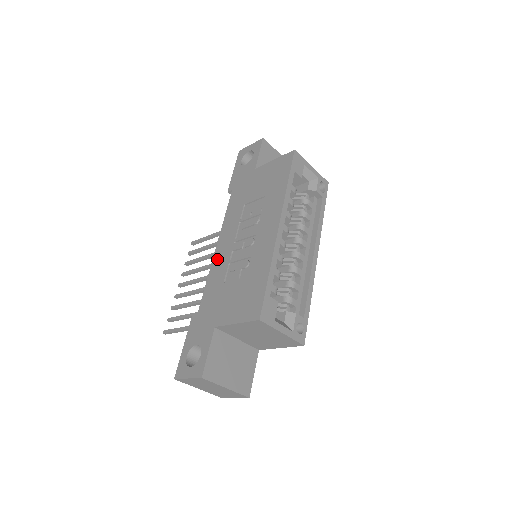
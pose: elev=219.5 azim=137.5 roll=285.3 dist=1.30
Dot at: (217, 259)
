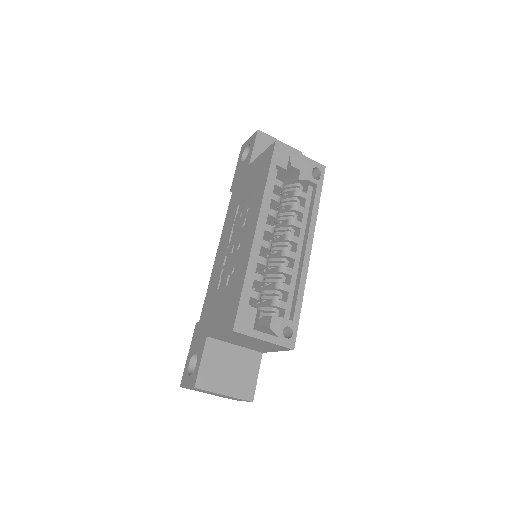
Dot at: (216, 265)
